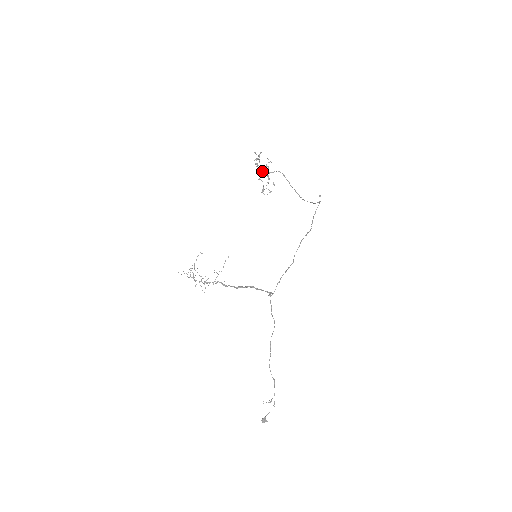
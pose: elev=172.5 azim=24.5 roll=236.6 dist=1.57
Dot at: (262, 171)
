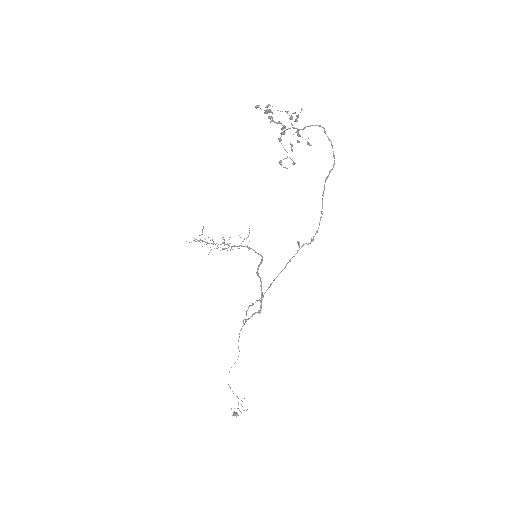
Dot at: (281, 128)
